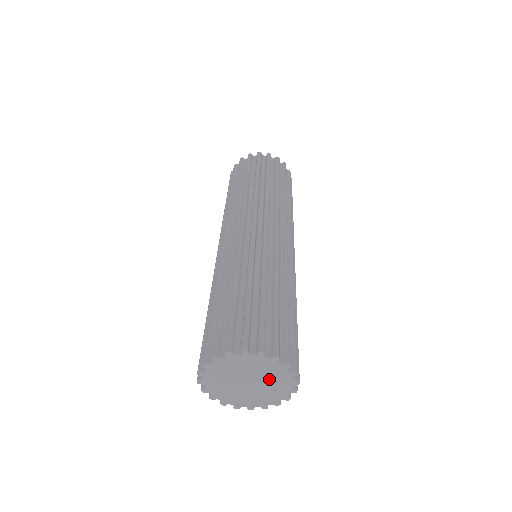
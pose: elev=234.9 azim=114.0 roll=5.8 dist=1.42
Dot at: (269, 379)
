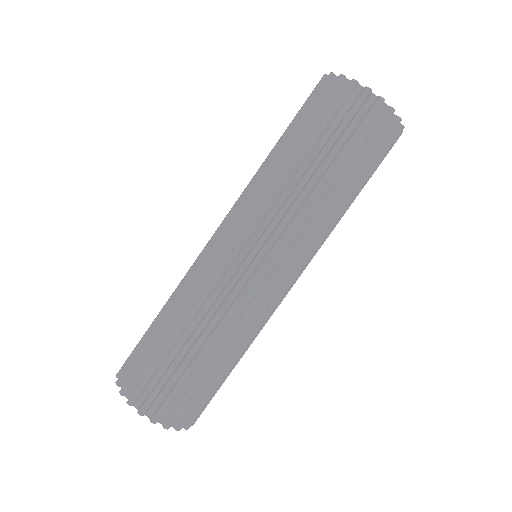
Dot at: occluded
